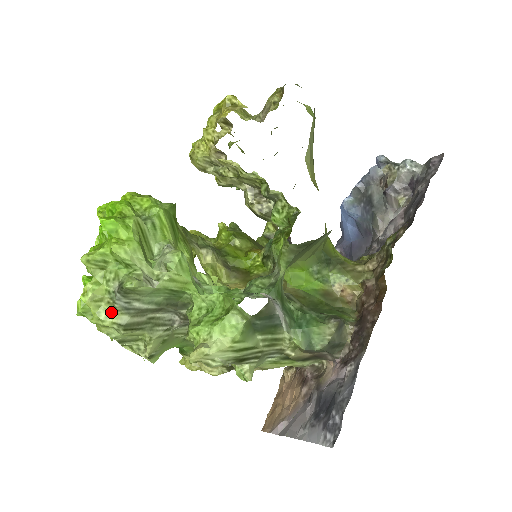
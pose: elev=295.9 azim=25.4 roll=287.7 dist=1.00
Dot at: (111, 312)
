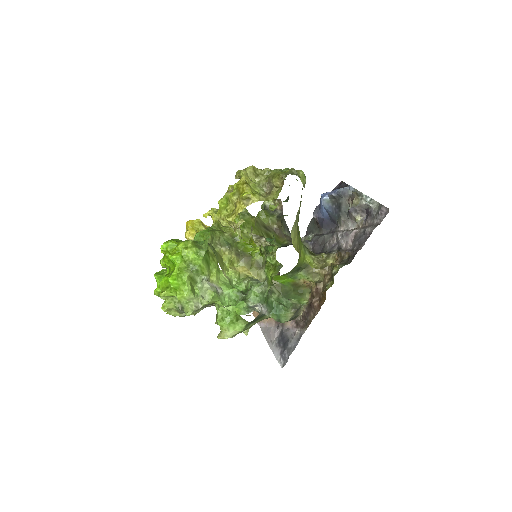
Dot at: (177, 313)
